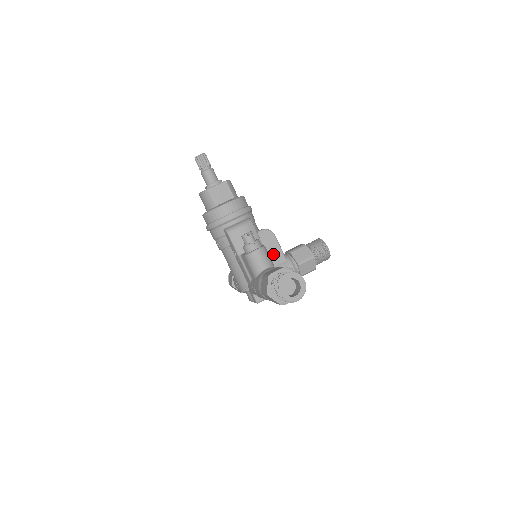
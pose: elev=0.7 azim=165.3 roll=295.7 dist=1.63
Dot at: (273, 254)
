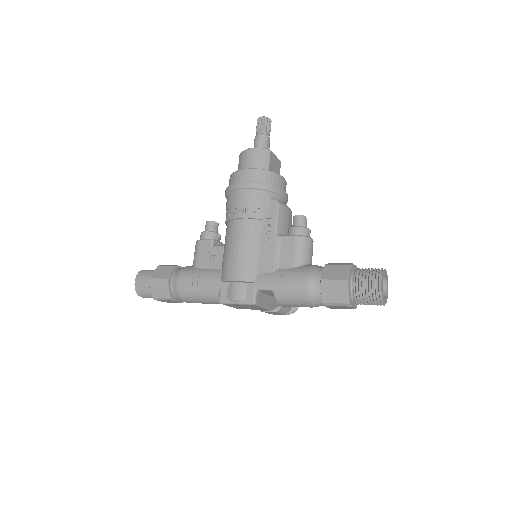
Dot at: occluded
